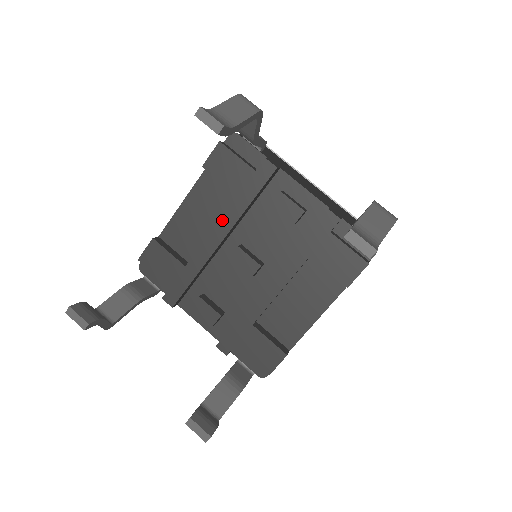
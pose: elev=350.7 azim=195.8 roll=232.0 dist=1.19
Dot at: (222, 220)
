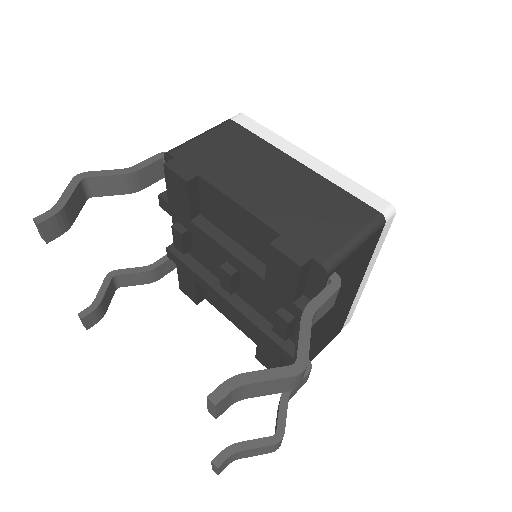
Dot at: (240, 263)
